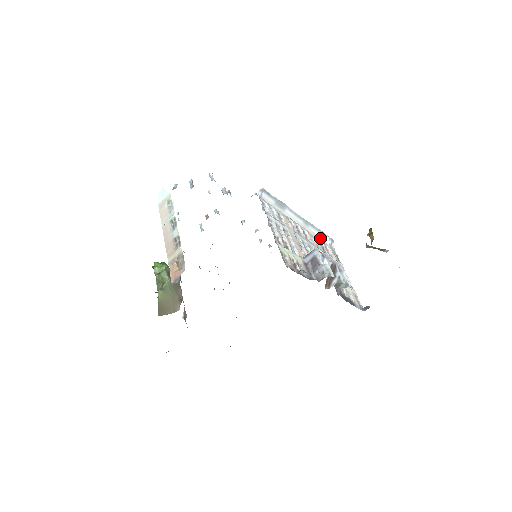
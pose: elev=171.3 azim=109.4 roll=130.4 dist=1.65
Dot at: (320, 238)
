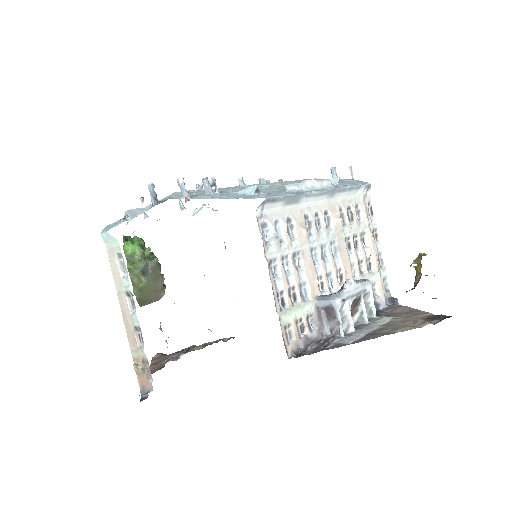
Dot at: (350, 198)
